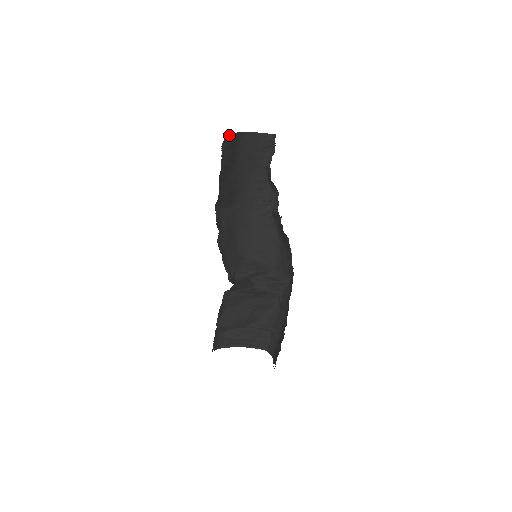
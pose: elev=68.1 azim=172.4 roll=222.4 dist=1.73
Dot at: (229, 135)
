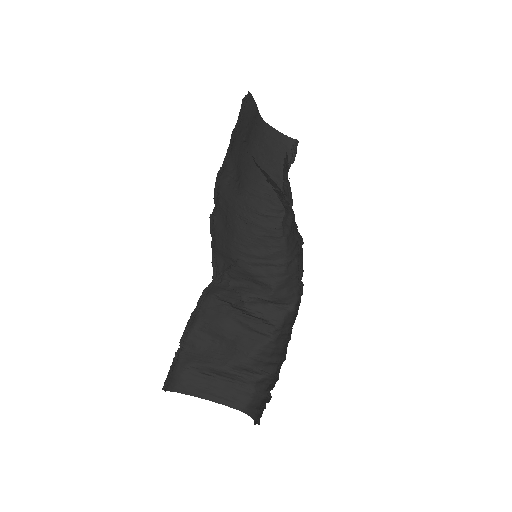
Dot at: (252, 97)
